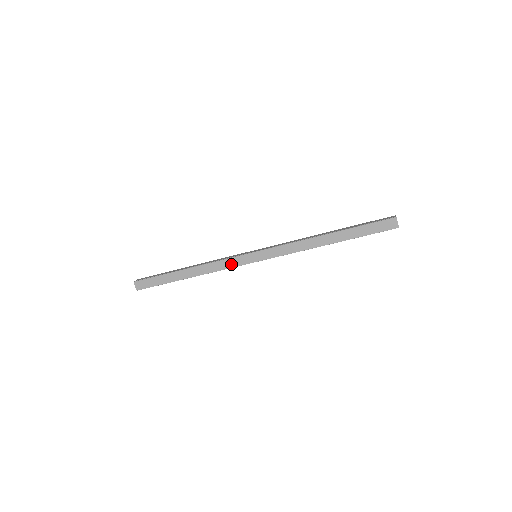
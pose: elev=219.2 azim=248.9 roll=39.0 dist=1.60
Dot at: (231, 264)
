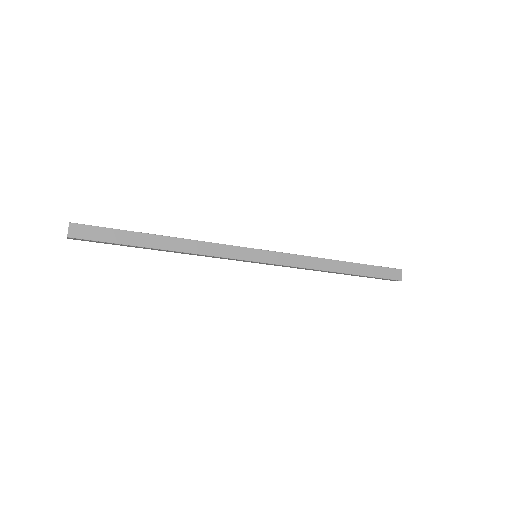
Dot at: (226, 253)
